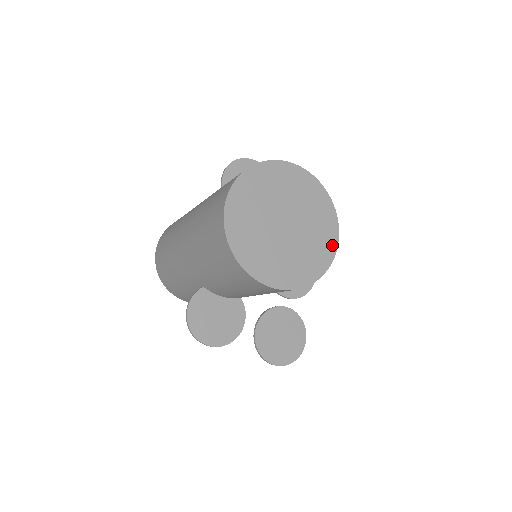
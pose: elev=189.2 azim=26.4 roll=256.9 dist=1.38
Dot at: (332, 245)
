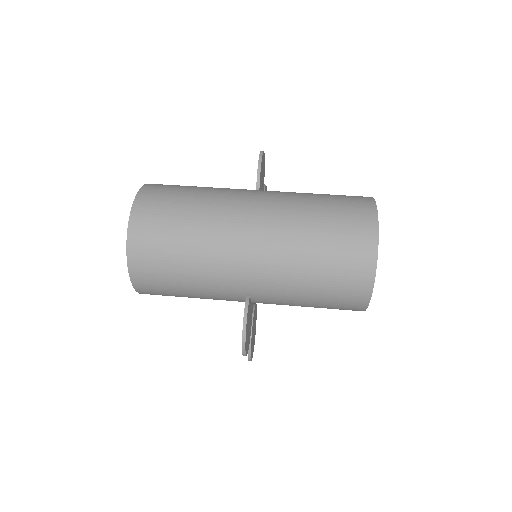
Dot at: occluded
